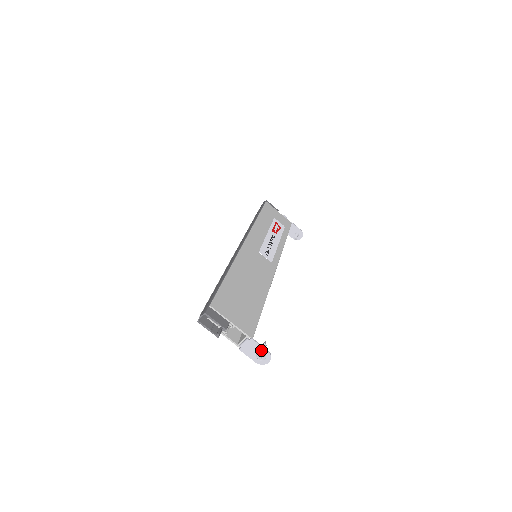
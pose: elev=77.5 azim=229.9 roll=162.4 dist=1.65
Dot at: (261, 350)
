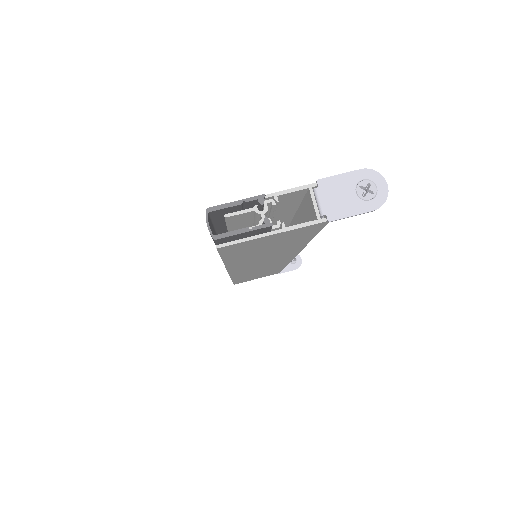
Dot at: (352, 180)
